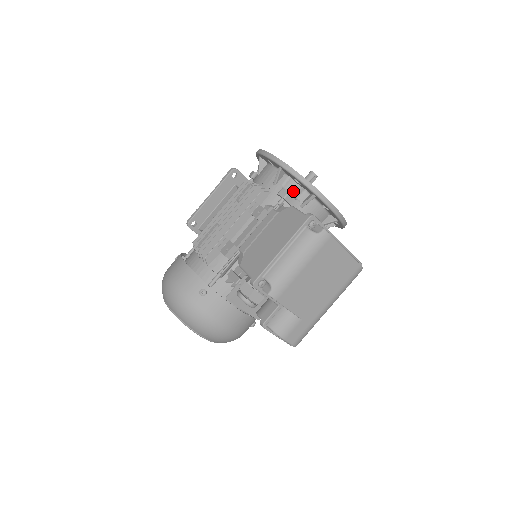
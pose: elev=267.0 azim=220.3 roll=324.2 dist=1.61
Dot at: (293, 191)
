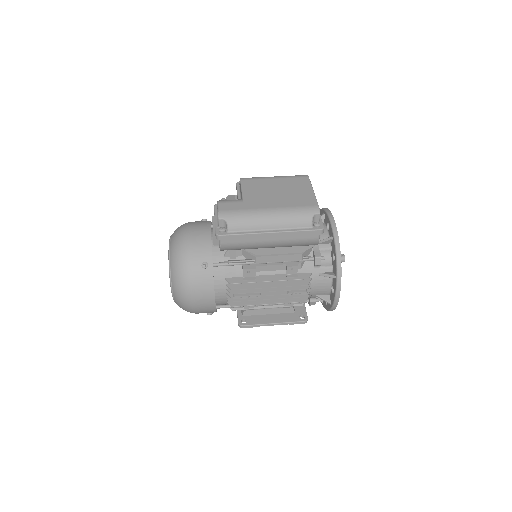
Dot at: occluded
